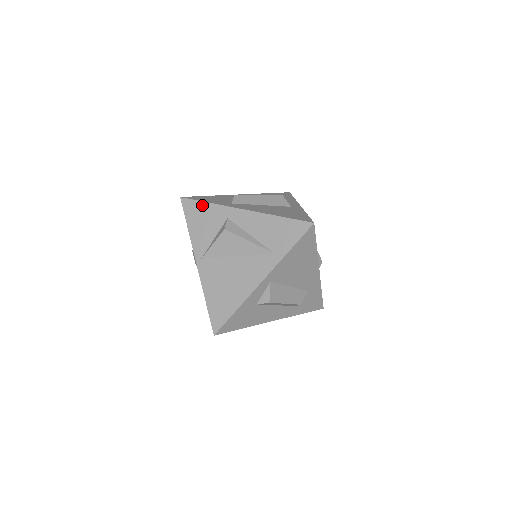
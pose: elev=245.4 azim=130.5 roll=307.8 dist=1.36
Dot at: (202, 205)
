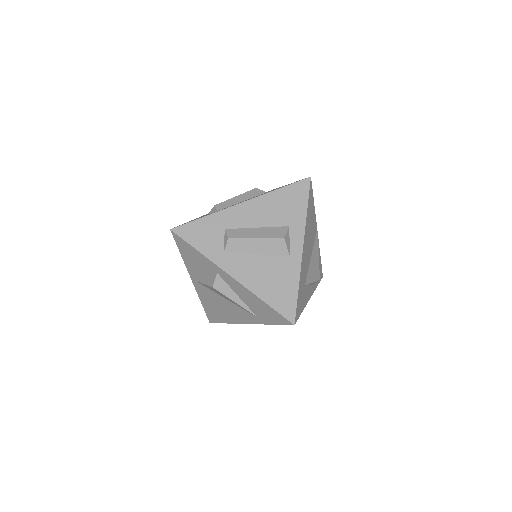
Dot at: (192, 249)
